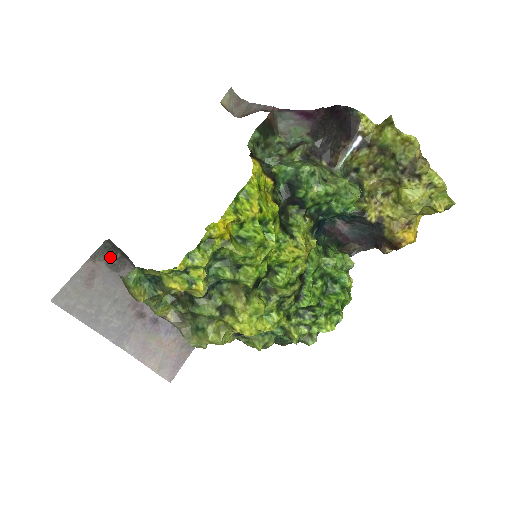
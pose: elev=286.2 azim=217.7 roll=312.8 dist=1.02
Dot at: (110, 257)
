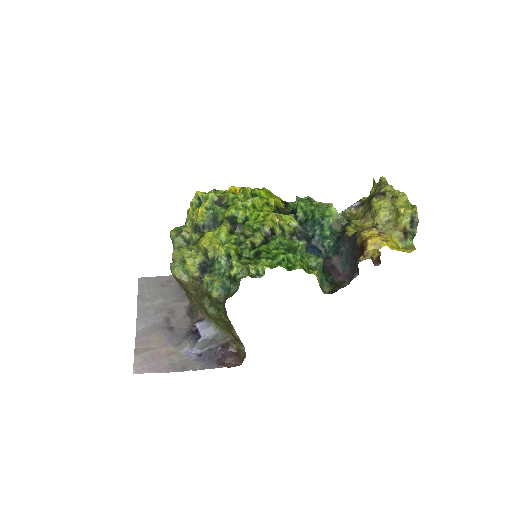
Dot at: occluded
